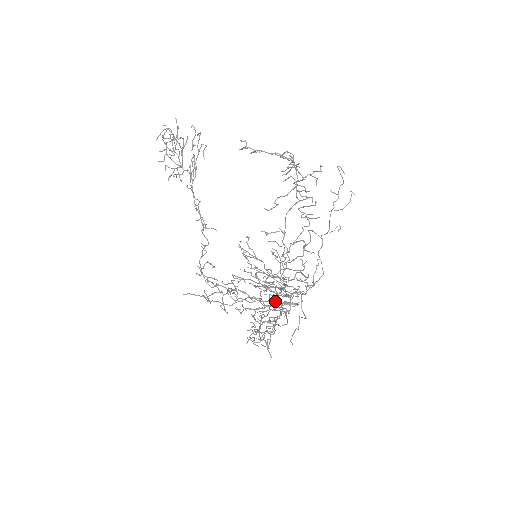
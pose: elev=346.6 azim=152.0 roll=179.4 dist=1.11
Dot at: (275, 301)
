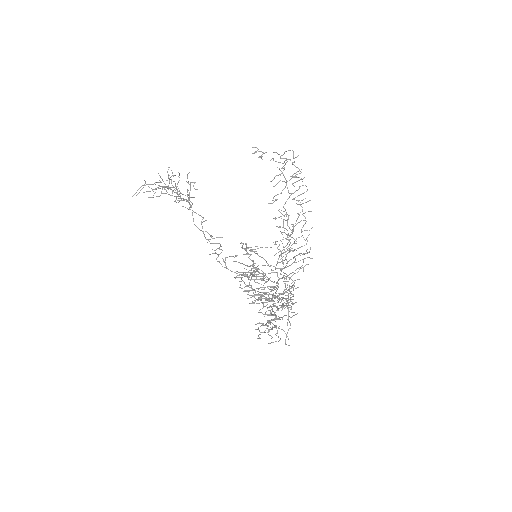
Dot at: (275, 296)
